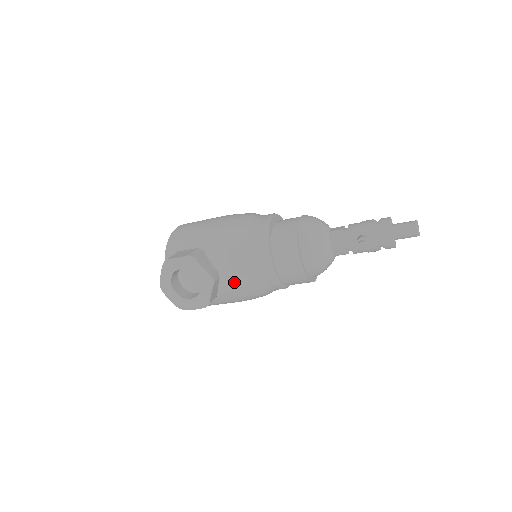
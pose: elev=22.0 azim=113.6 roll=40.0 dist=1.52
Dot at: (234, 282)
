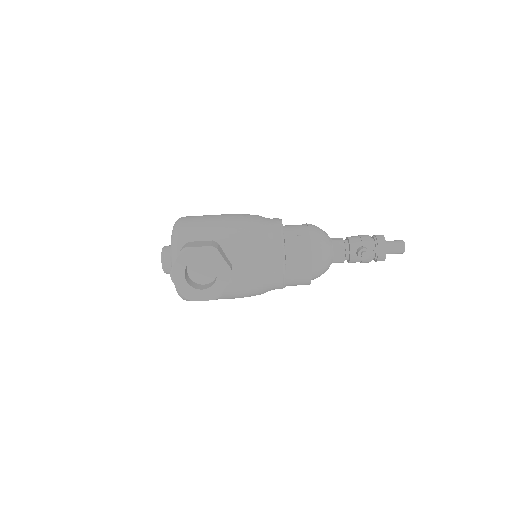
Dot at: (245, 277)
